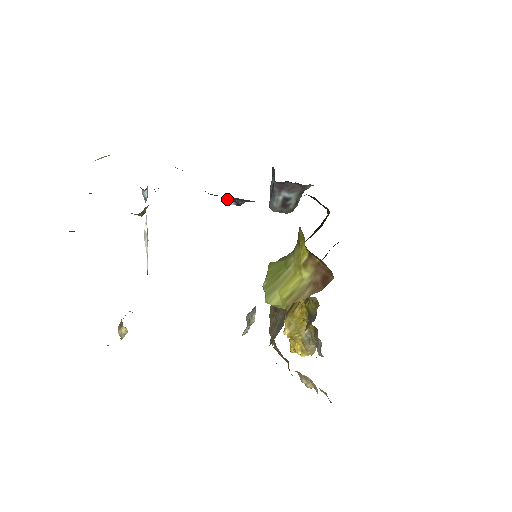
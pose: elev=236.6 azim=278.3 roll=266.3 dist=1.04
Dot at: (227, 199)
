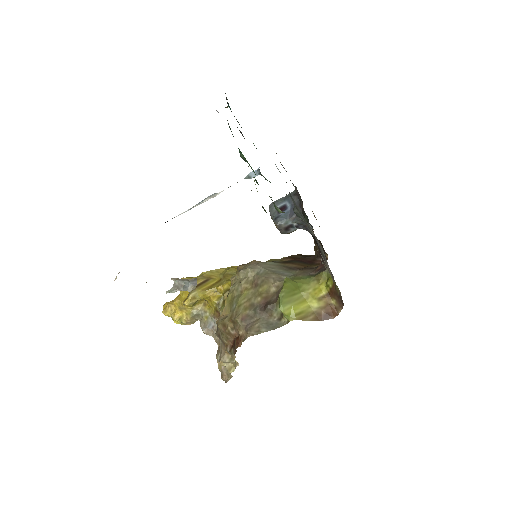
Dot at: (300, 221)
